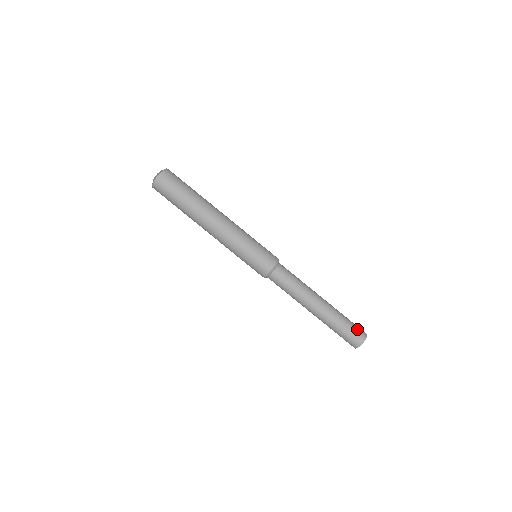
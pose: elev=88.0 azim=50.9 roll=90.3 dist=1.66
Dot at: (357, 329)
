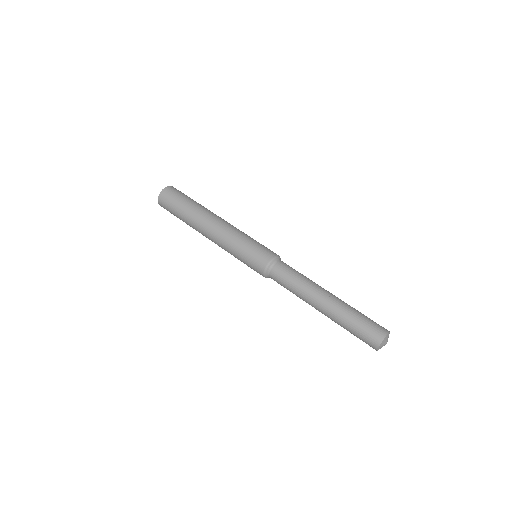
Dot at: occluded
